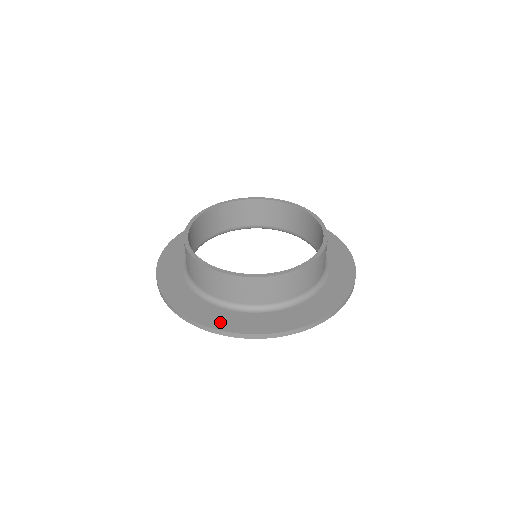
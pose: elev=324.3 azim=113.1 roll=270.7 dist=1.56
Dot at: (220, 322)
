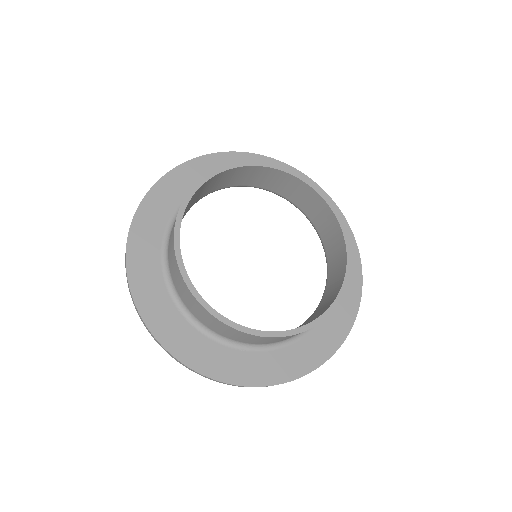
Dot at: (314, 357)
